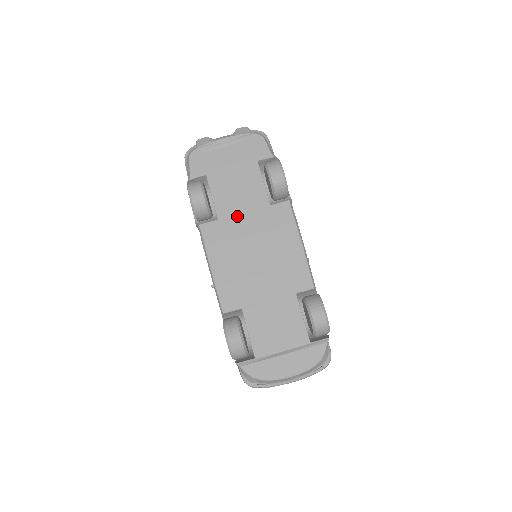
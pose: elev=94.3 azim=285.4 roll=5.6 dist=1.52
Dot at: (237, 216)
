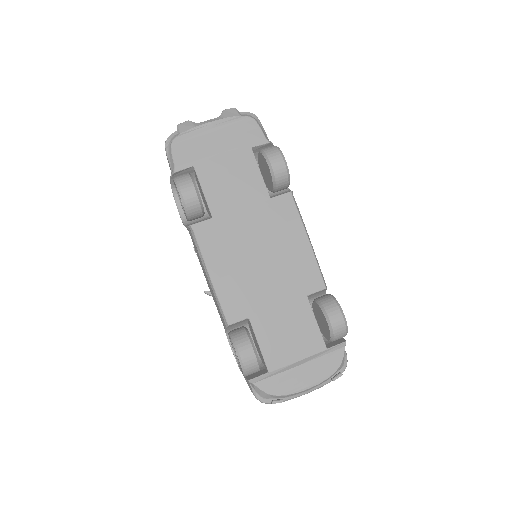
Dot at: (234, 213)
